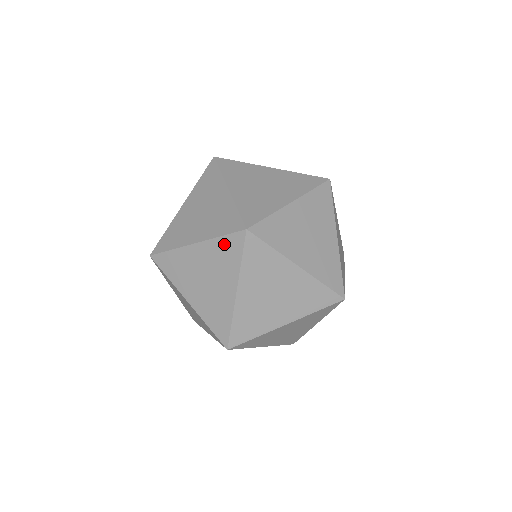
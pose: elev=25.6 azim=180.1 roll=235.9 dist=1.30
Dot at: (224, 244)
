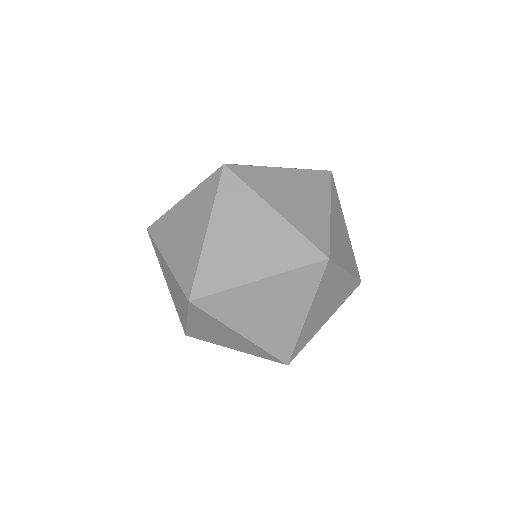
Dot at: (204, 187)
